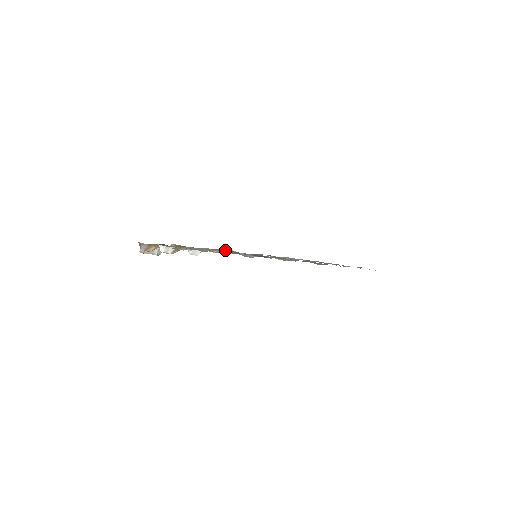
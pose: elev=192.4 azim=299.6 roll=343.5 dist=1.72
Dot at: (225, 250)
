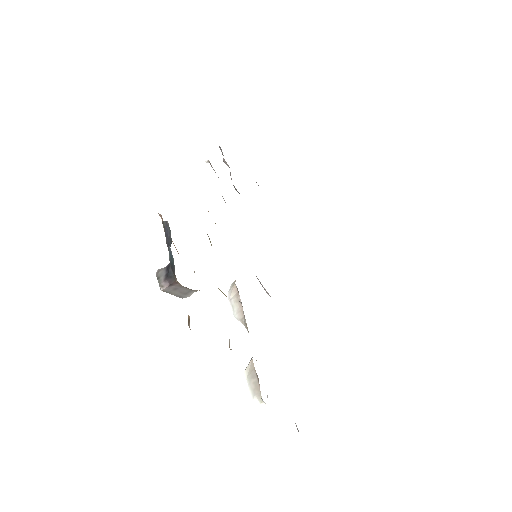
Dot at: occluded
